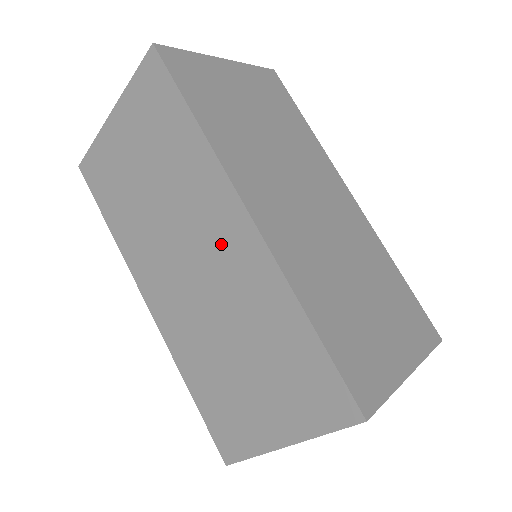
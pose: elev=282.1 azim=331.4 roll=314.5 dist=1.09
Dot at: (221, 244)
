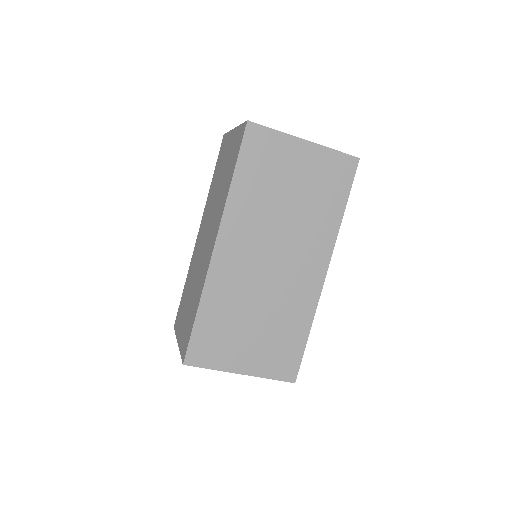
Dot at: (209, 243)
